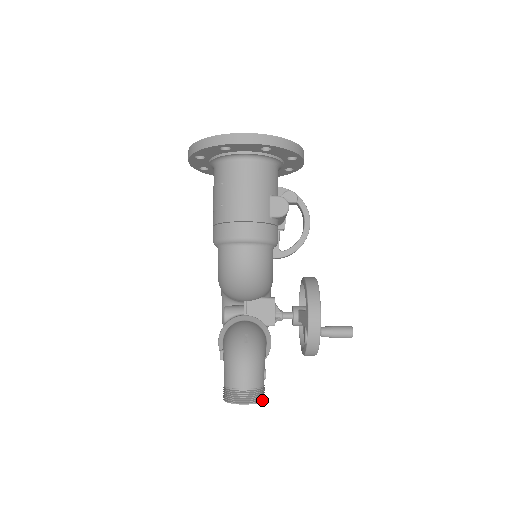
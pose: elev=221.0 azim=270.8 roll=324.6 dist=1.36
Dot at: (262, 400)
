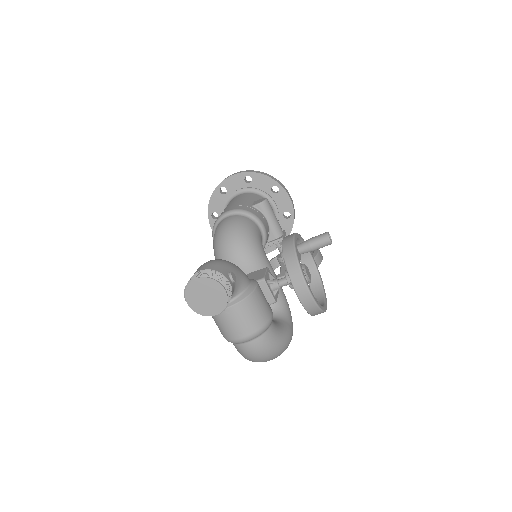
Dot at: (221, 284)
